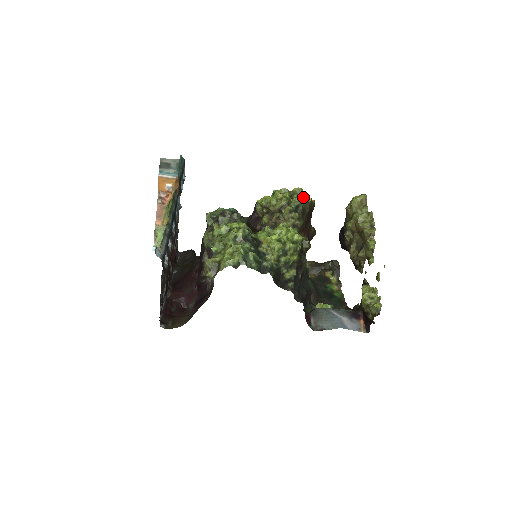
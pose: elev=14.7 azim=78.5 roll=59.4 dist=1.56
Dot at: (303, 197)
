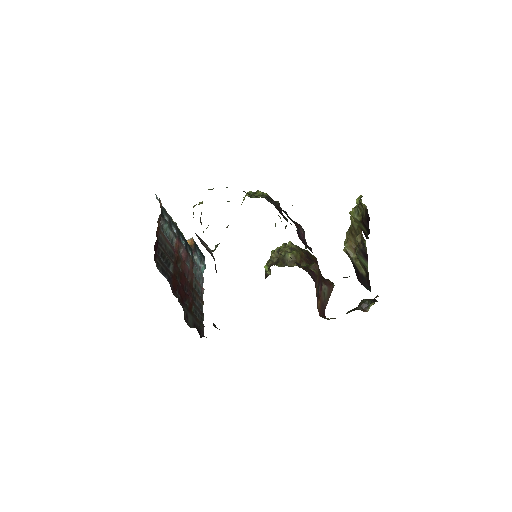
Dot at: occluded
